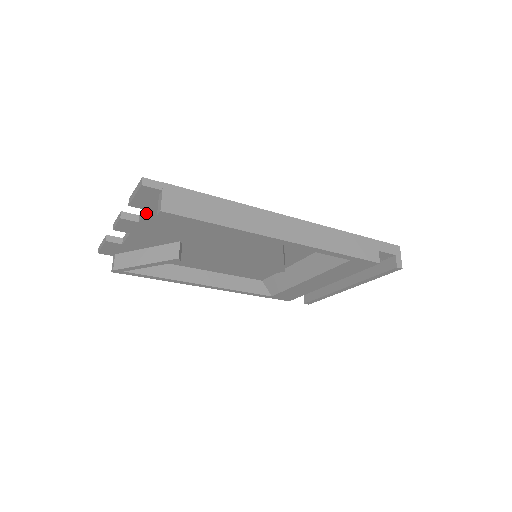
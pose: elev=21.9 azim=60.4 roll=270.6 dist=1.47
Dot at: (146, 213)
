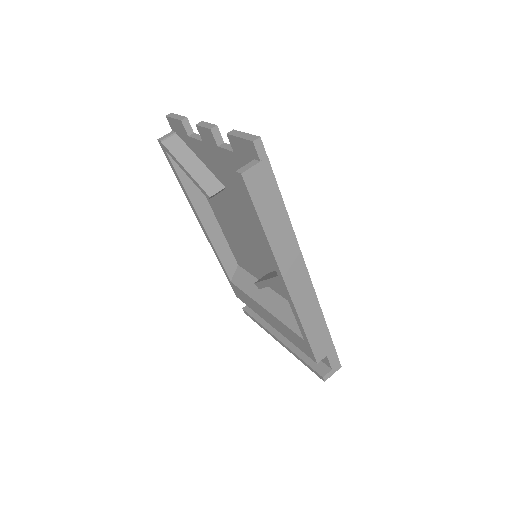
Dot at: (230, 151)
